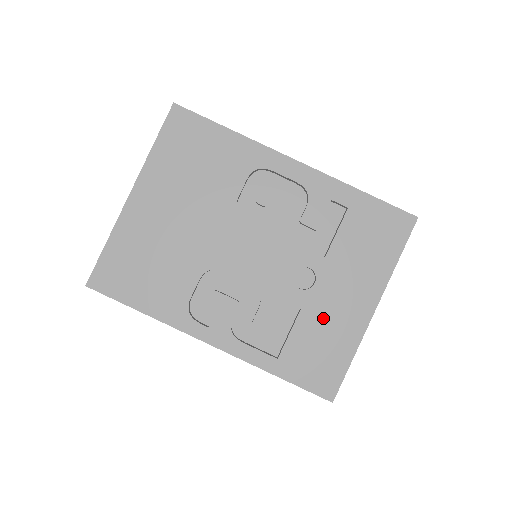
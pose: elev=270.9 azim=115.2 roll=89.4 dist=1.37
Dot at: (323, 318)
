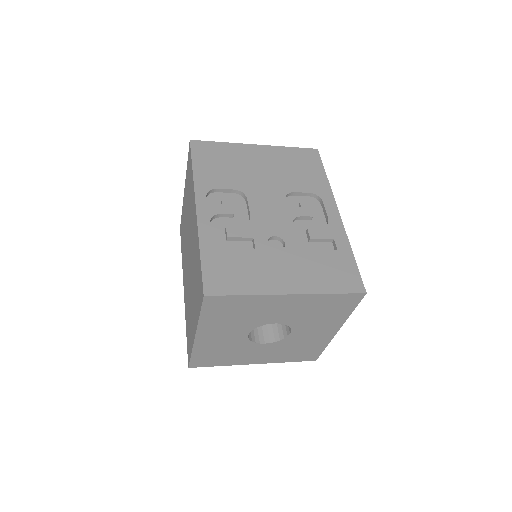
Dot at: (259, 264)
